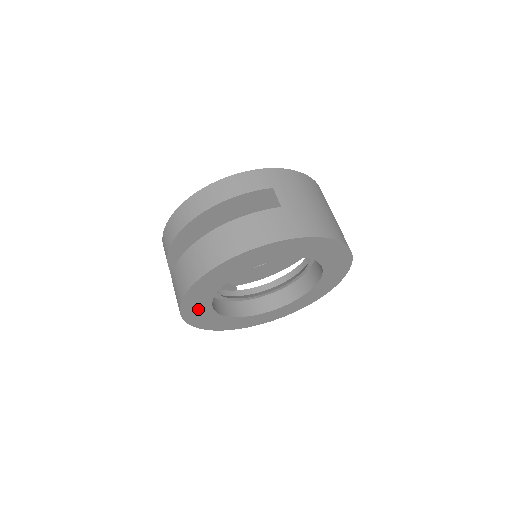
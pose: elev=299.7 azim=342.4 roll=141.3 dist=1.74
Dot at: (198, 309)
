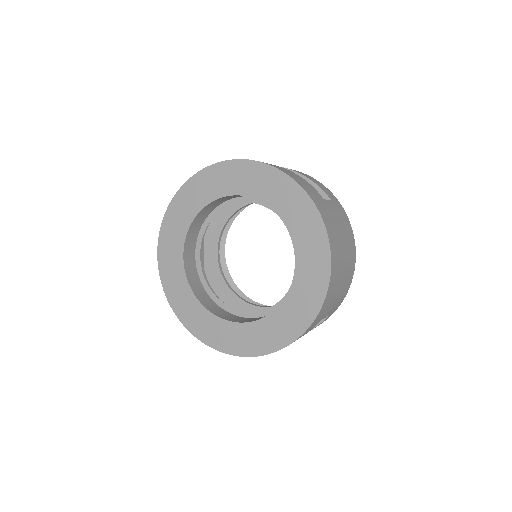
Dot at: (186, 208)
